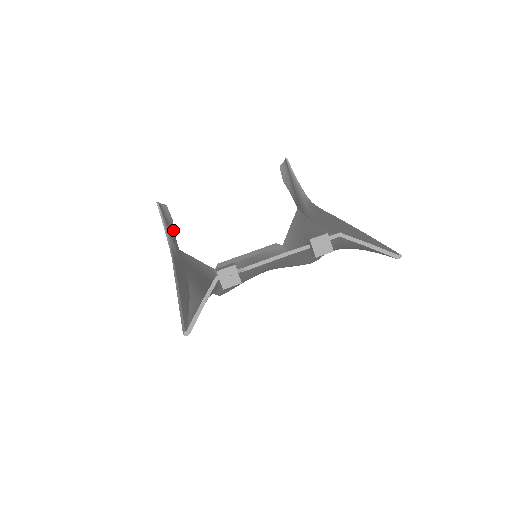
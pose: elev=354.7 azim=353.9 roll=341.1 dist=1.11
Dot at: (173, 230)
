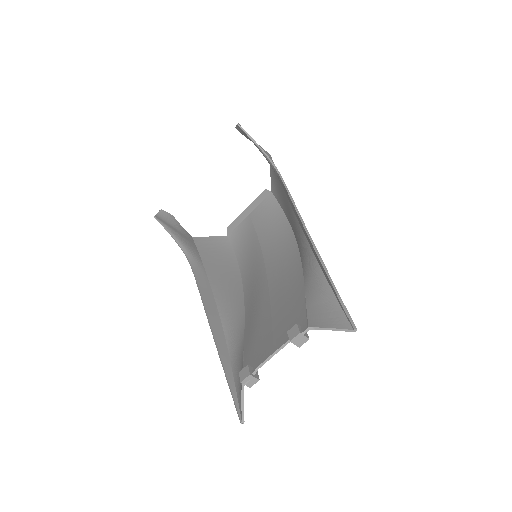
Dot at: (178, 225)
